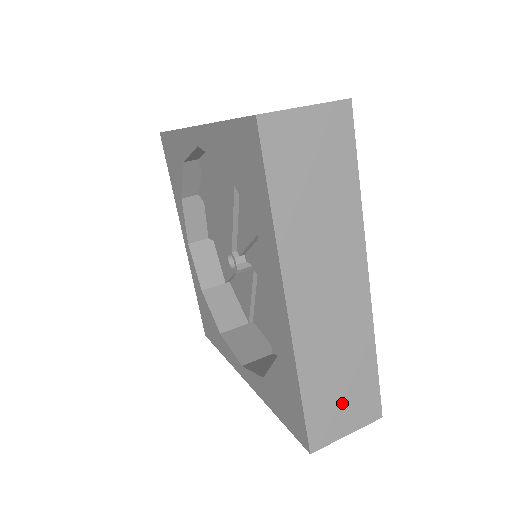
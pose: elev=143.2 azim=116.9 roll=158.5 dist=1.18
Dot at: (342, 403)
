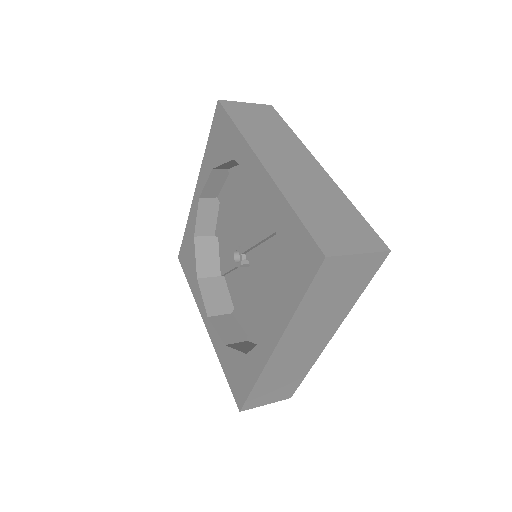
Dot at: (273, 392)
